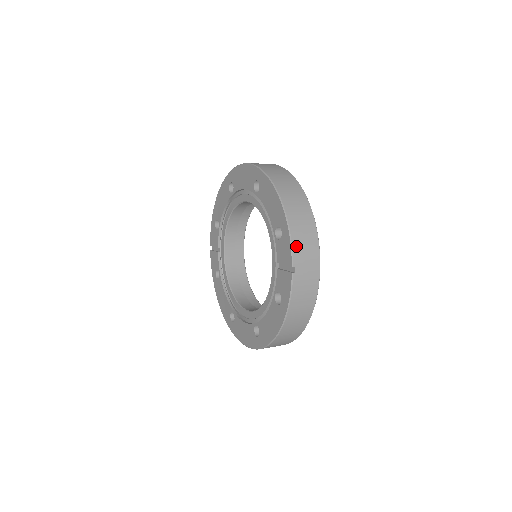
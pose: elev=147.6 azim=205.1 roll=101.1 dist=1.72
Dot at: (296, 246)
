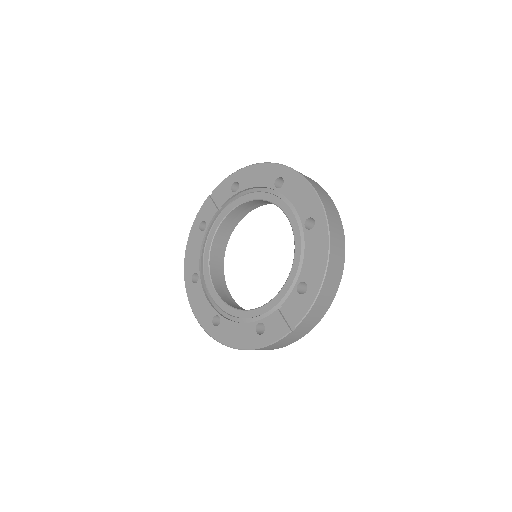
Dot at: (310, 314)
